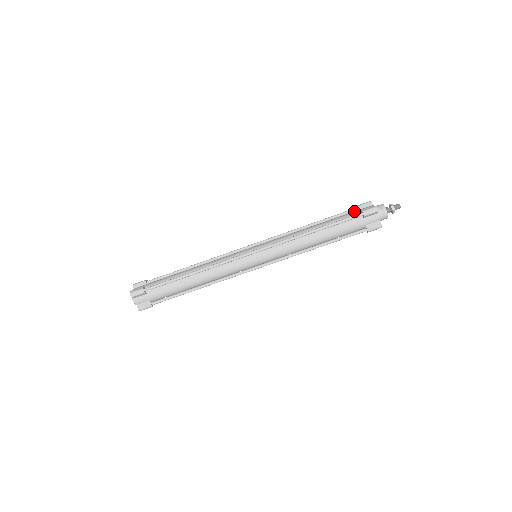
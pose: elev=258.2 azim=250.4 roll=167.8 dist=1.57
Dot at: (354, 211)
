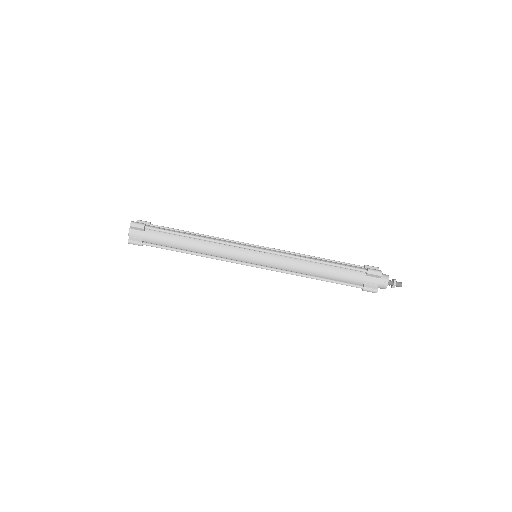
Dot at: (360, 267)
